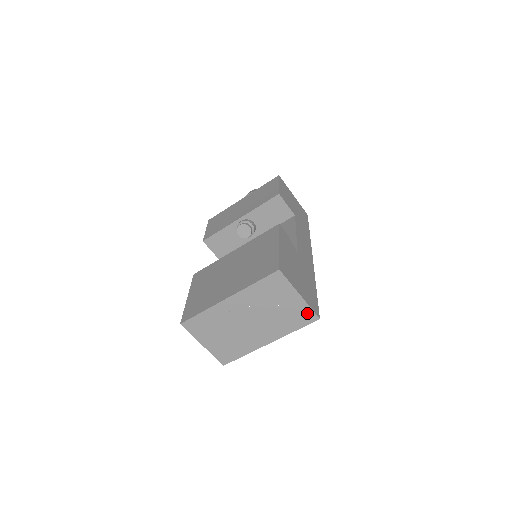
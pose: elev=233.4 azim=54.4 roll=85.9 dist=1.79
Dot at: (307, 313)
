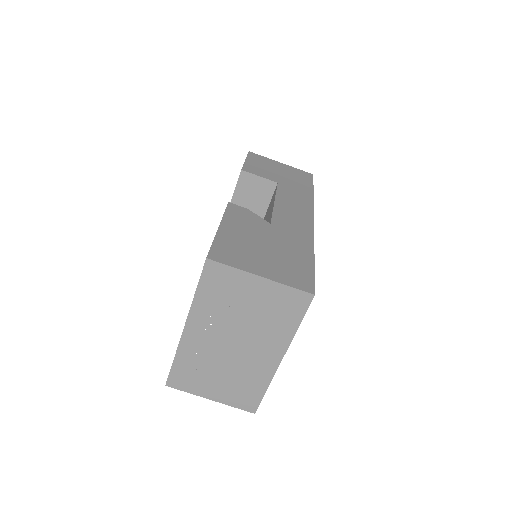
Dot at: (291, 296)
